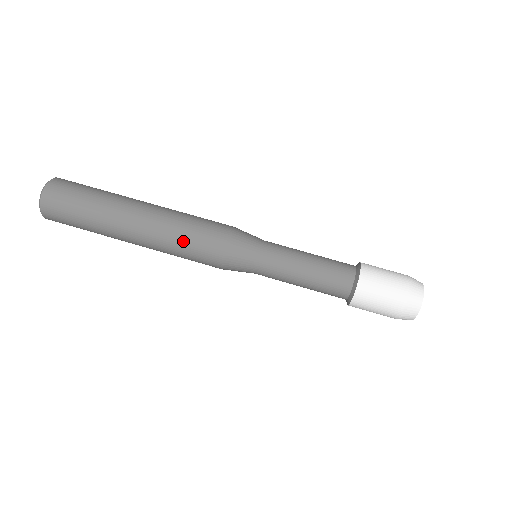
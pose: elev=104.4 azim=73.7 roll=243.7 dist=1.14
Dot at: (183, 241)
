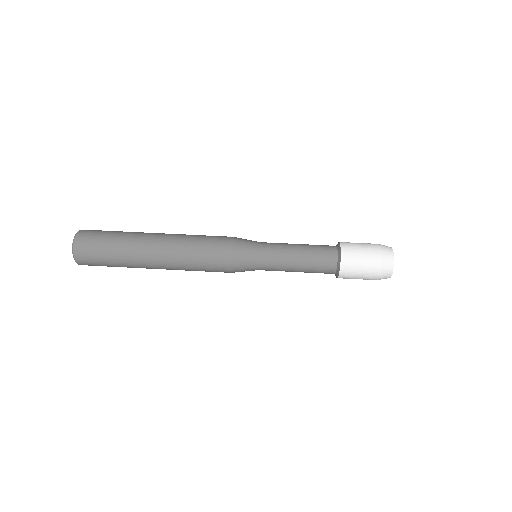
Dot at: (196, 261)
